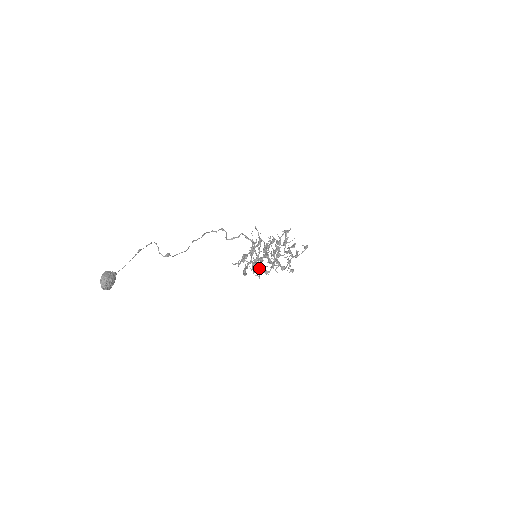
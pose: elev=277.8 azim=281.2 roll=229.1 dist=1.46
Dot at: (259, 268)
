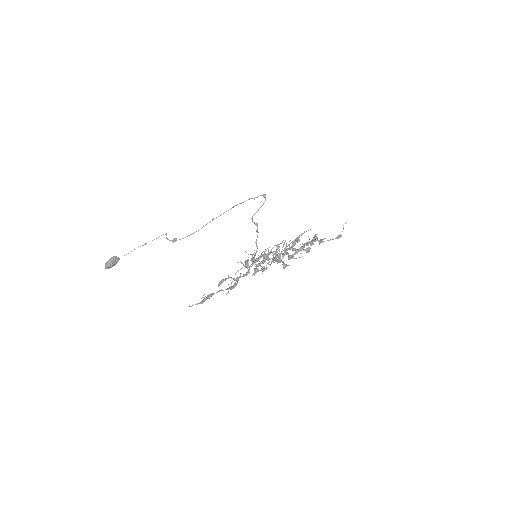
Dot at: (255, 261)
